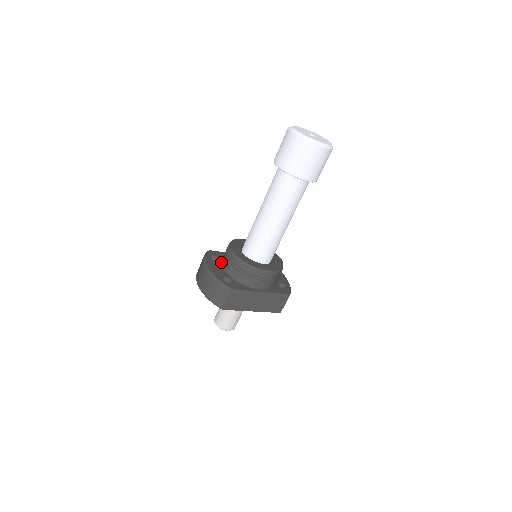
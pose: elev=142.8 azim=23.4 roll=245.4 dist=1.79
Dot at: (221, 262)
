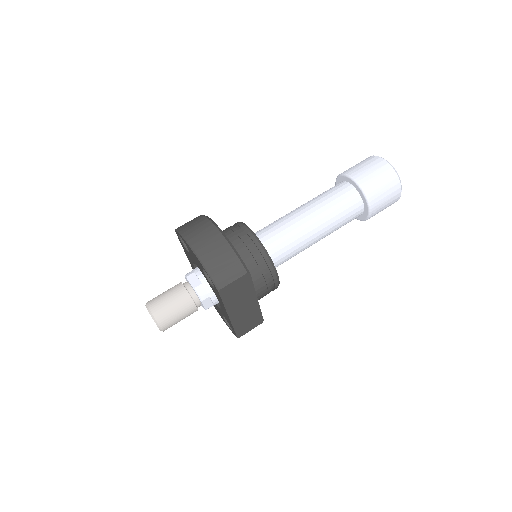
Dot at: occluded
